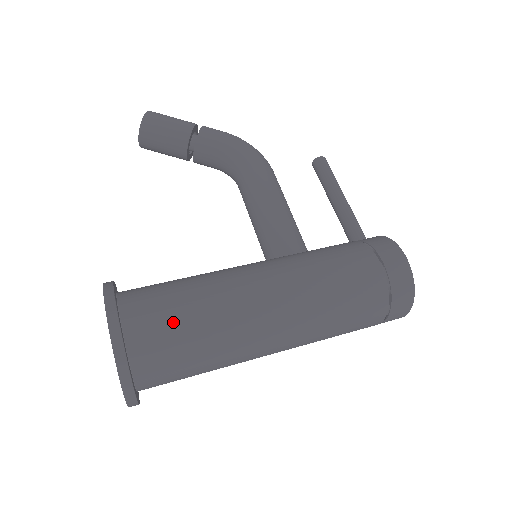
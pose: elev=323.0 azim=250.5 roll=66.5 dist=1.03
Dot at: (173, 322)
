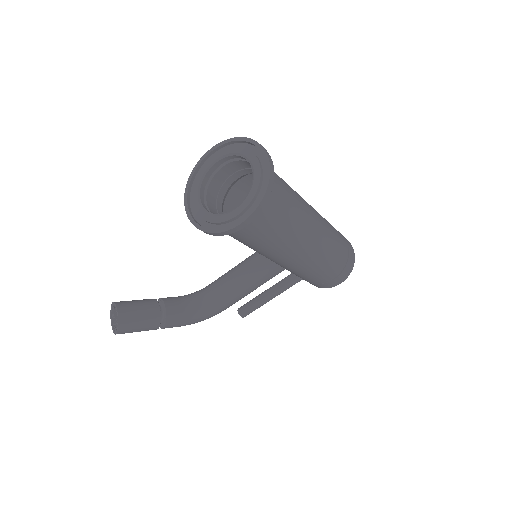
Dot at: occluded
